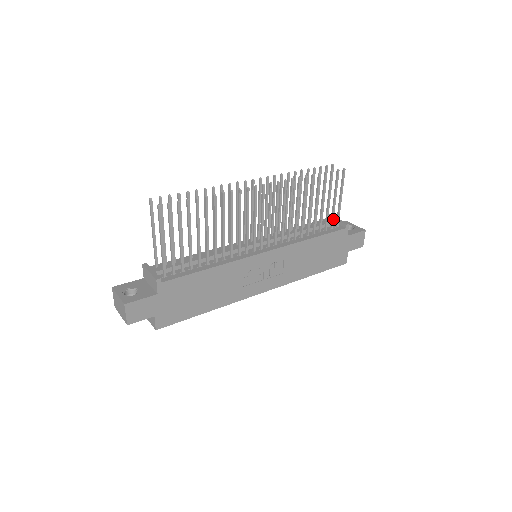
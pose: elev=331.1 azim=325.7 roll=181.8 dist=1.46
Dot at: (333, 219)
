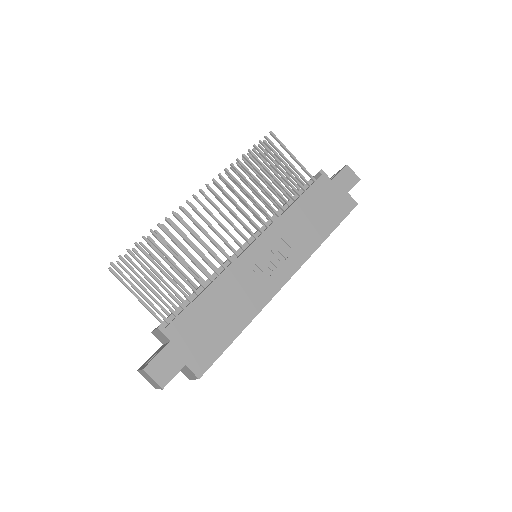
Dot at: (303, 177)
